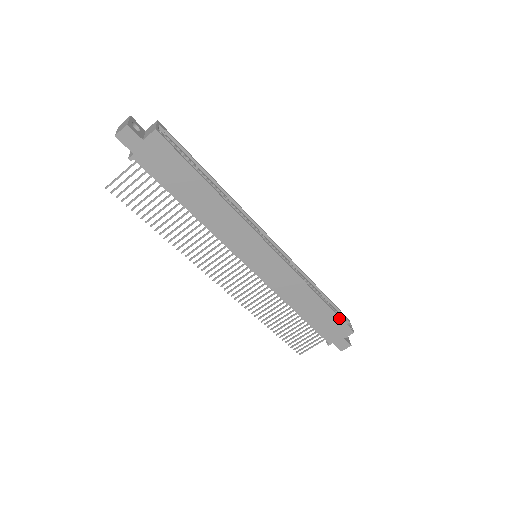
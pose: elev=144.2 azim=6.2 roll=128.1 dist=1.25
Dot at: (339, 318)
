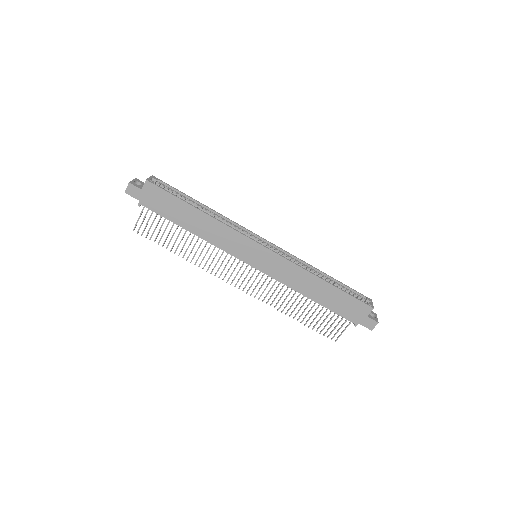
Dot at: (351, 296)
